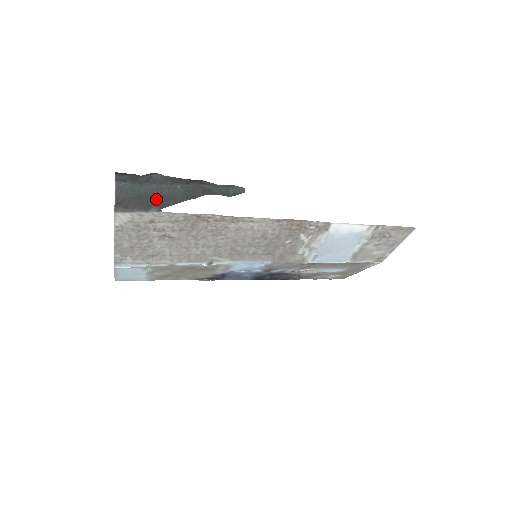
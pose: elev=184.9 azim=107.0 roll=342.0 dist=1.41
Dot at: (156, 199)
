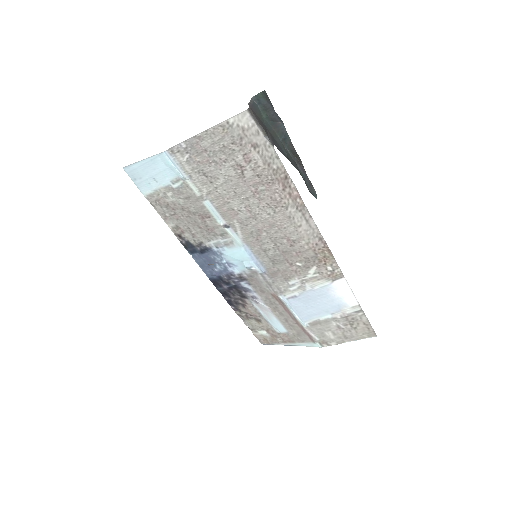
Dot at: (272, 136)
